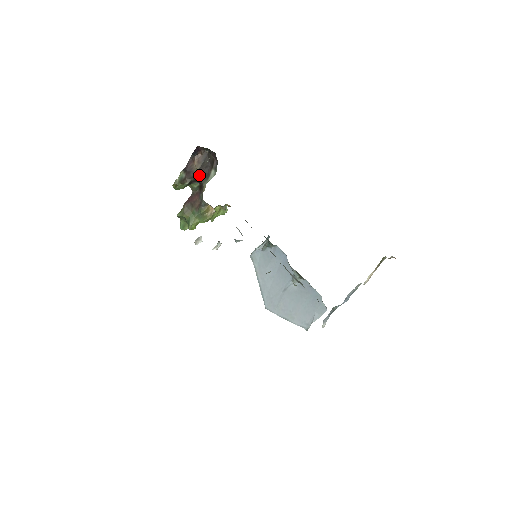
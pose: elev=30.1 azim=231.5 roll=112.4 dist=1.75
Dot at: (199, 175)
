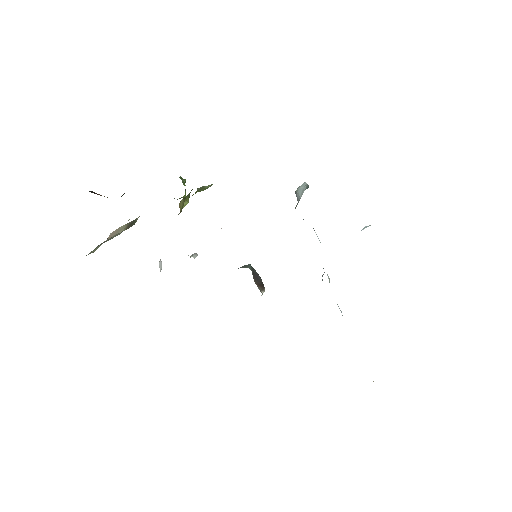
Dot at: occluded
